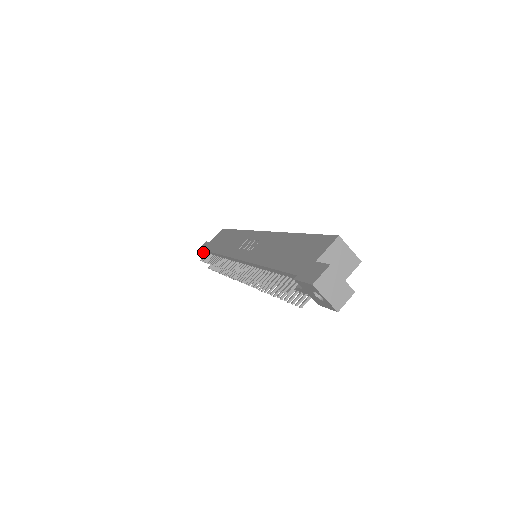
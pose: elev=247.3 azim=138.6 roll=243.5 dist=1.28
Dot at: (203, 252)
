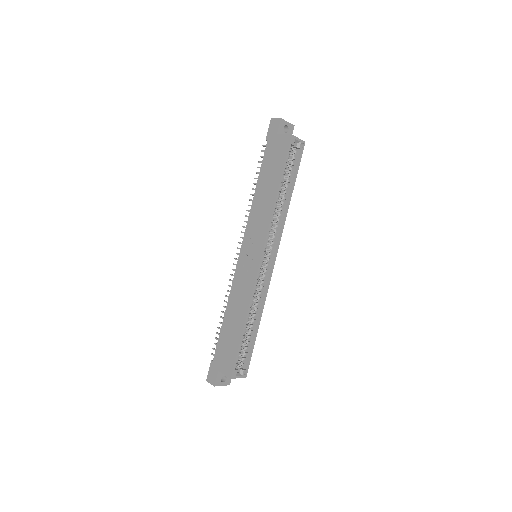
Dot at: (267, 140)
